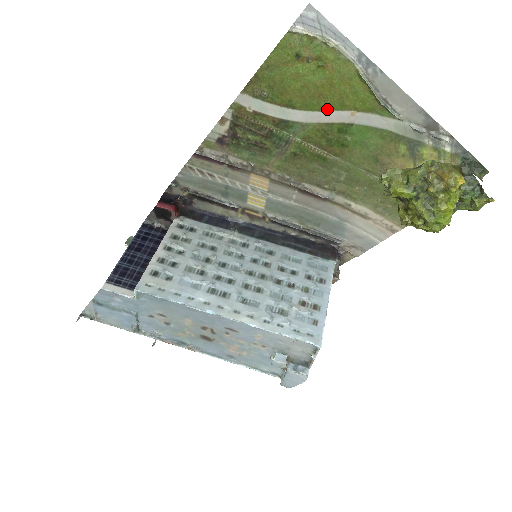
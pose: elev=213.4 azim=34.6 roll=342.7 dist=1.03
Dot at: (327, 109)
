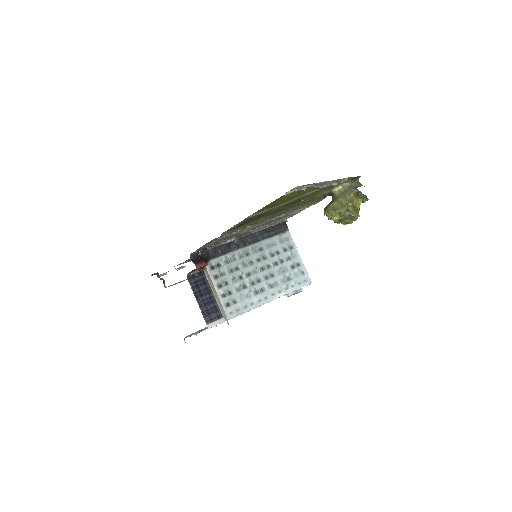
Dot at: (294, 198)
